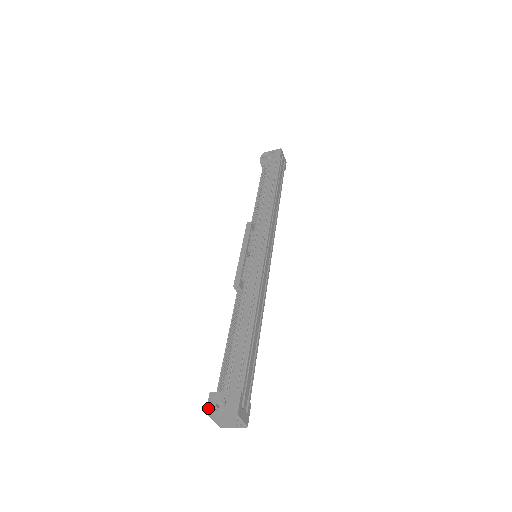
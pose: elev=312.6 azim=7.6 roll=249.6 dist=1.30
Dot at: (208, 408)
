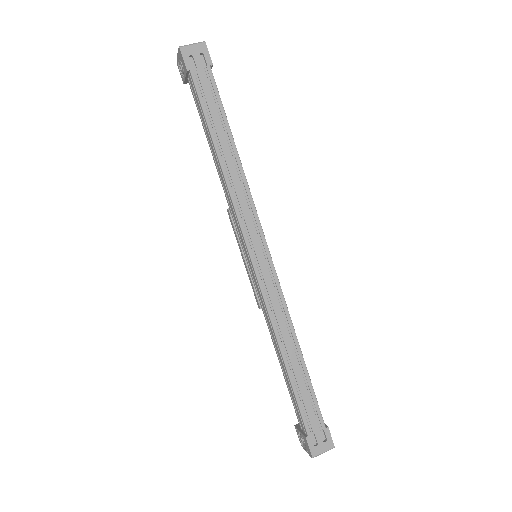
Dot at: (299, 440)
